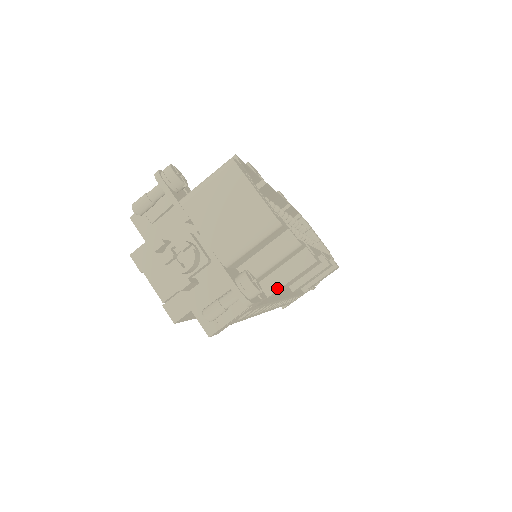
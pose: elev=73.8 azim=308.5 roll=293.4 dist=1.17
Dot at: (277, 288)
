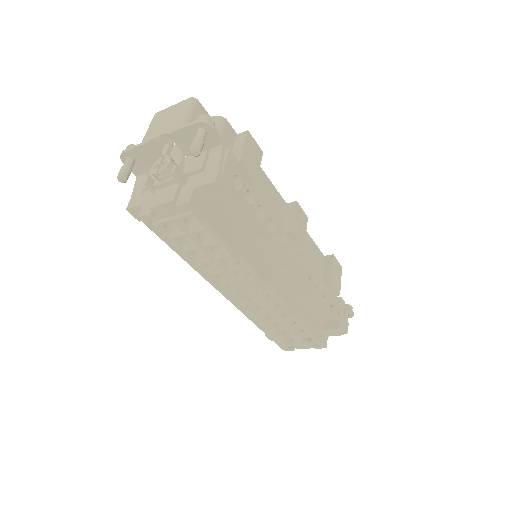
Dot at: (240, 155)
